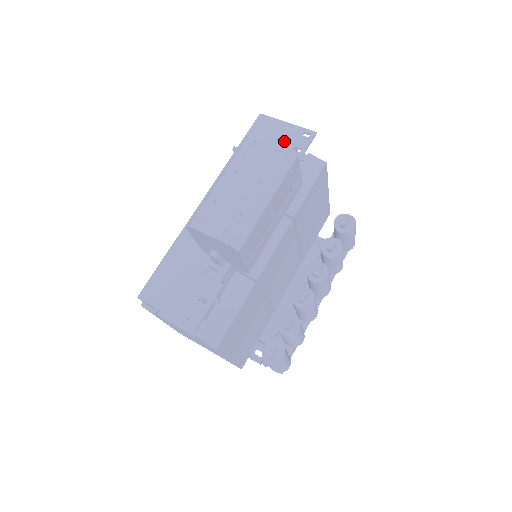
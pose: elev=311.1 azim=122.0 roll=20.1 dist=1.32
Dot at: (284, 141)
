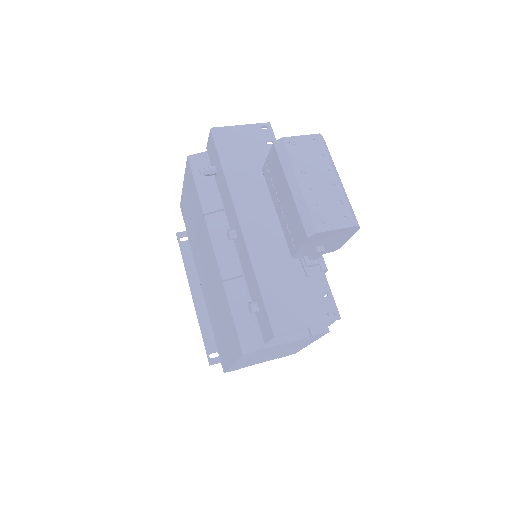
Dot at: (254, 141)
